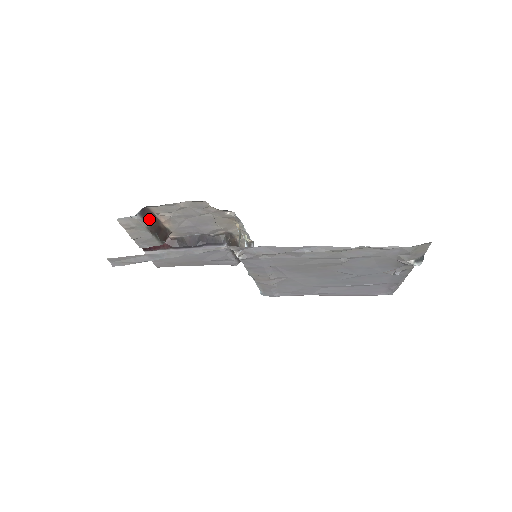
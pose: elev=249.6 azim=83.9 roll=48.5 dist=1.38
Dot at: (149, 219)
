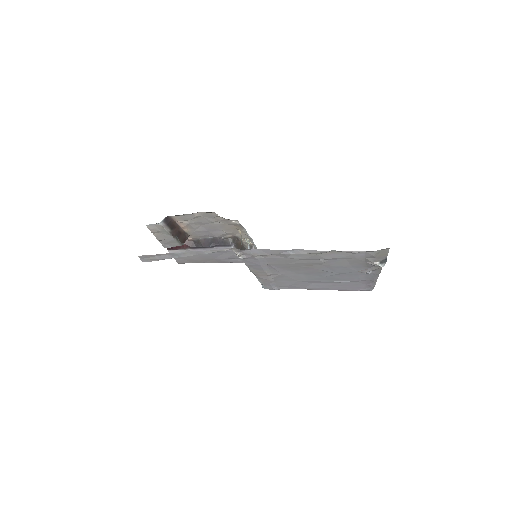
Dot at: (171, 225)
